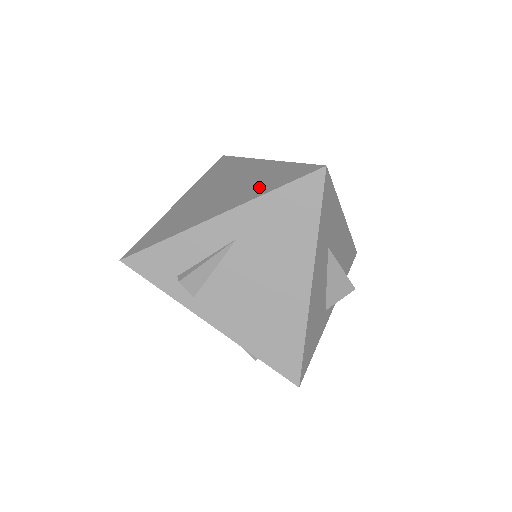
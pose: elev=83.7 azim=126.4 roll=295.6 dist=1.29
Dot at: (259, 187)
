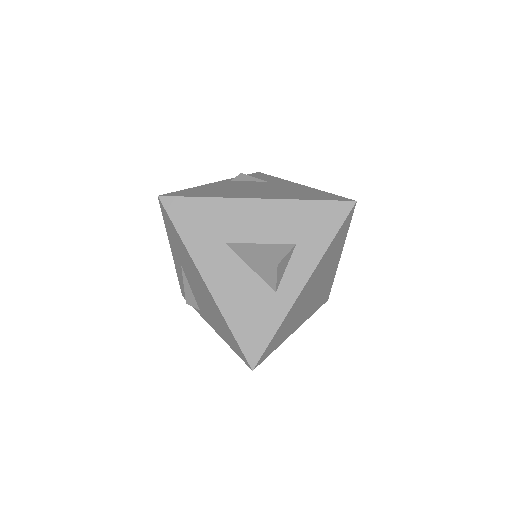
Dot at: occluded
